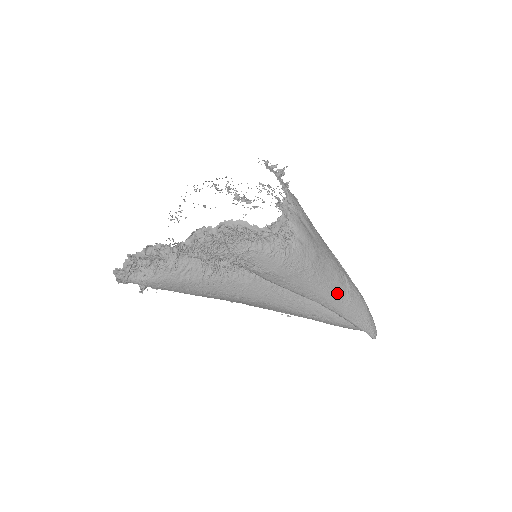
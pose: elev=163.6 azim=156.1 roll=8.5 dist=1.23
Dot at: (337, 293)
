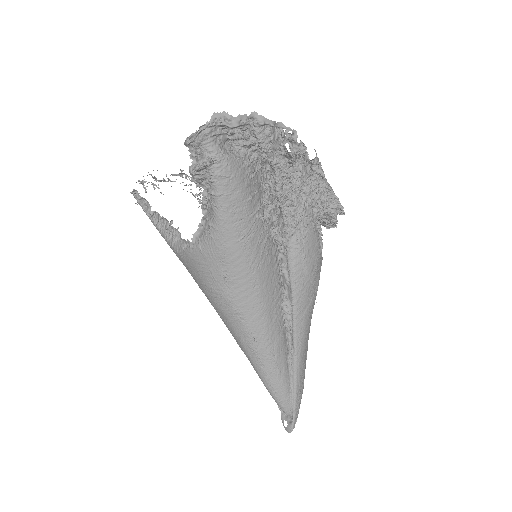
Dot at: (307, 339)
